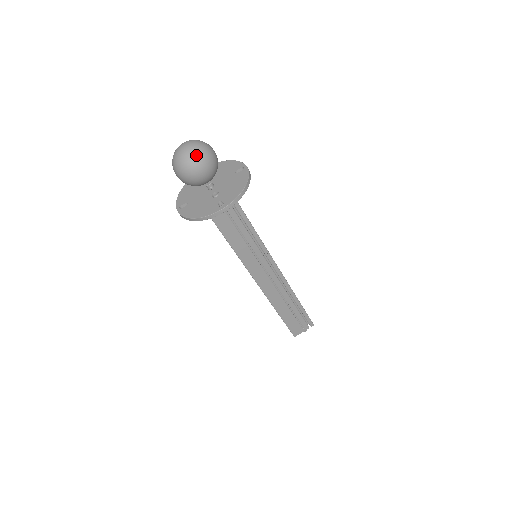
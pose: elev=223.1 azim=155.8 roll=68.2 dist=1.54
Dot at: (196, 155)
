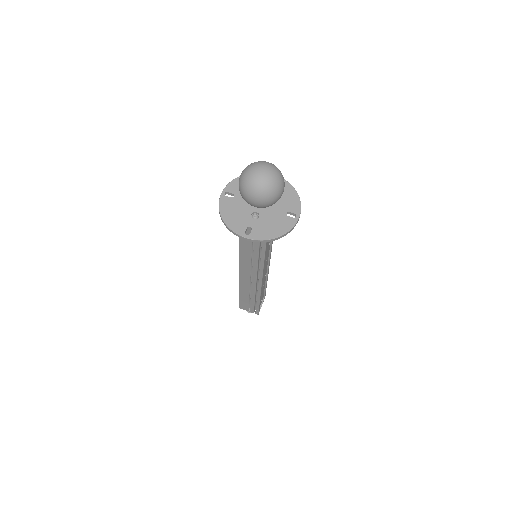
Dot at: (262, 189)
